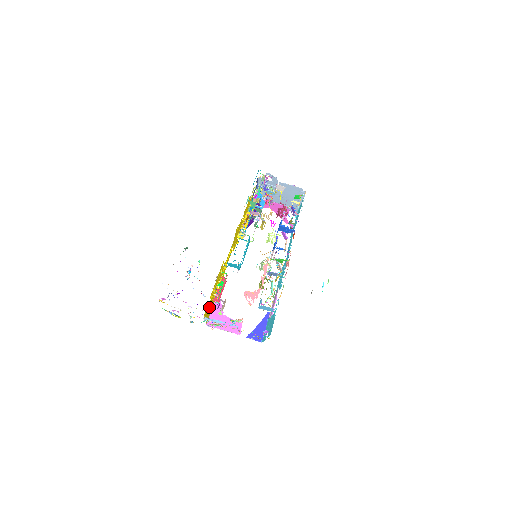
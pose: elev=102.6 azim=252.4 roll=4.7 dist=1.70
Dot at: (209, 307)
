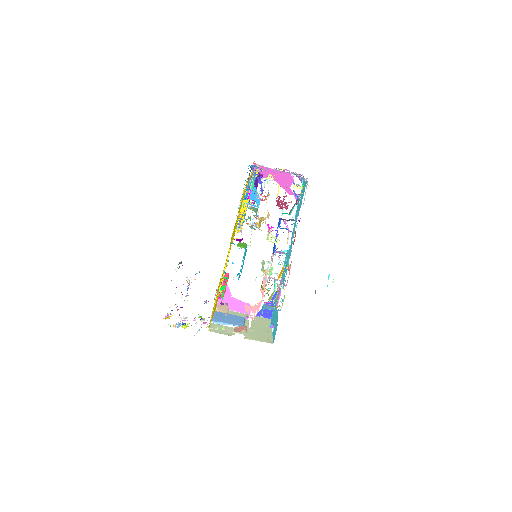
Dot at: occluded
